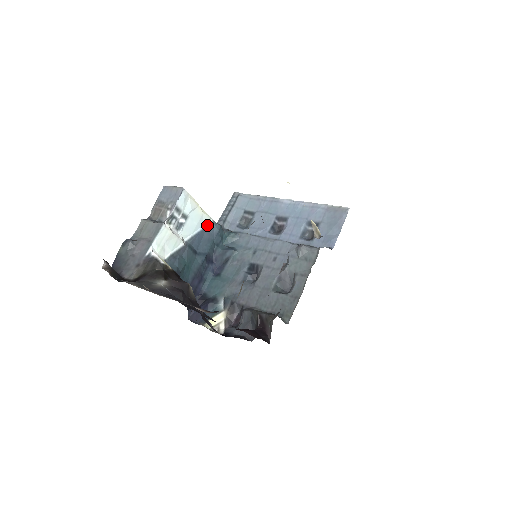
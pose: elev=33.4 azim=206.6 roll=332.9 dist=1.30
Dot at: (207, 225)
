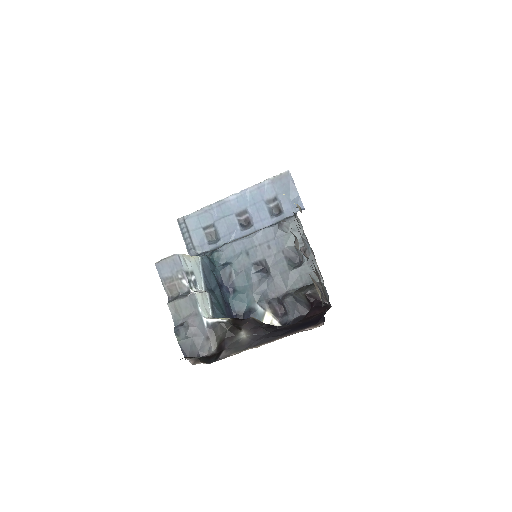
Dot at: (200, 264)
